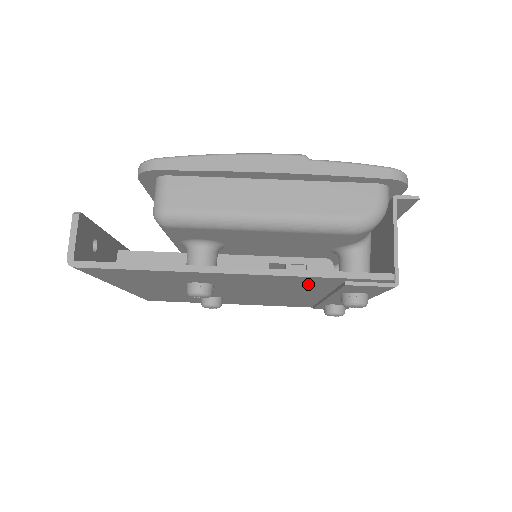
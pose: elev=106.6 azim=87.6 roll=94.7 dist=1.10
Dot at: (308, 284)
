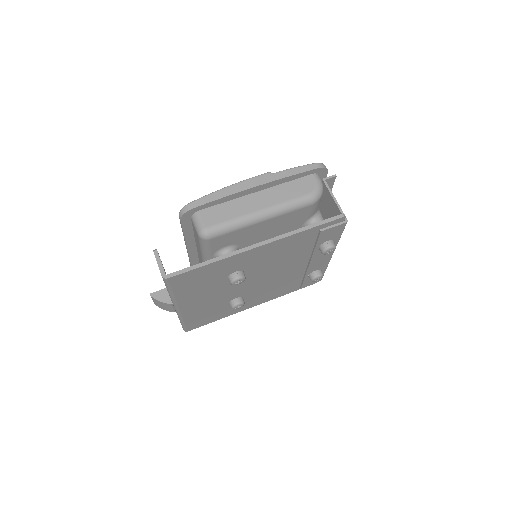
Dot at: (299, 244)
